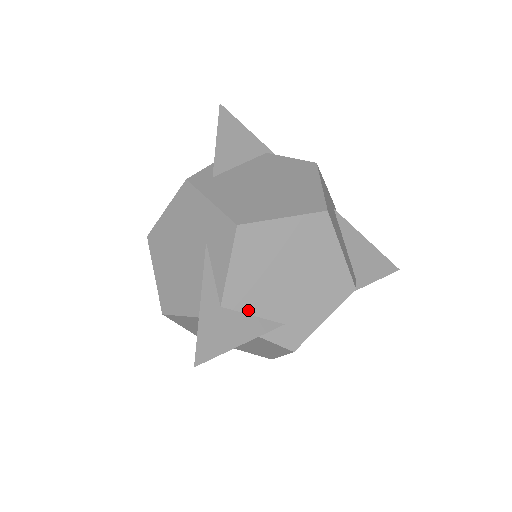
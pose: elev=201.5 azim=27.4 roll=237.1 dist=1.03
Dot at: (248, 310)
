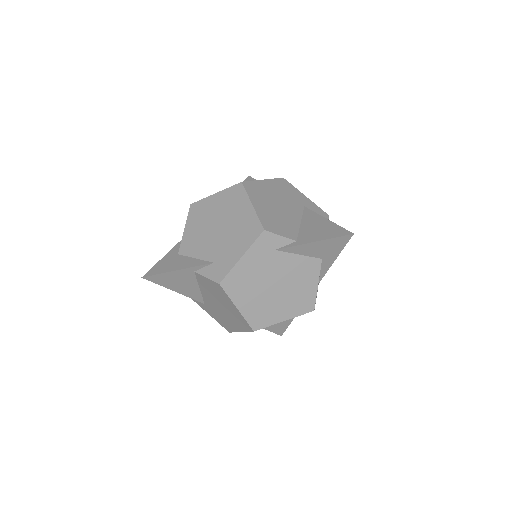
Dot at: (192, 255)
